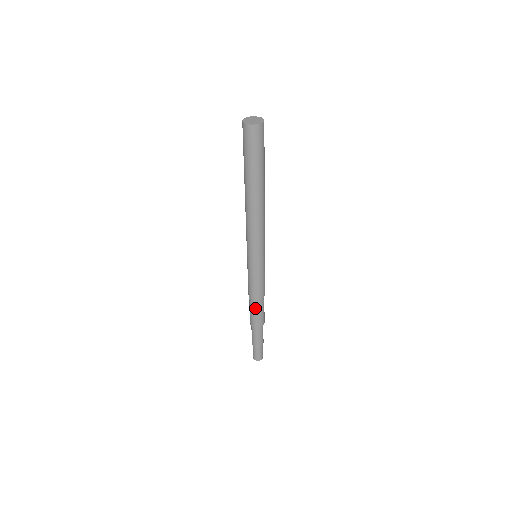
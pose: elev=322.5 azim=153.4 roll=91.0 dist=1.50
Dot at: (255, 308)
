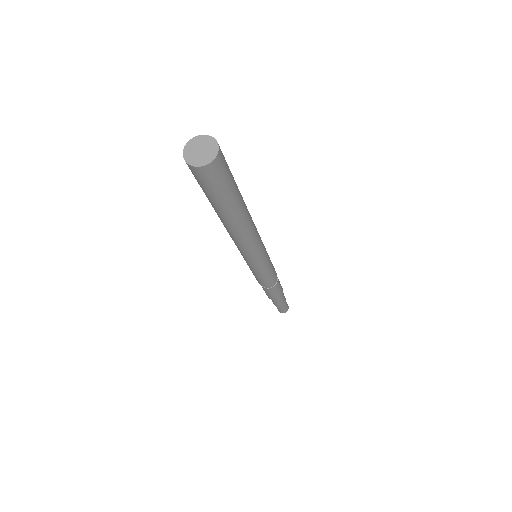
Dot at: (271, 291)
